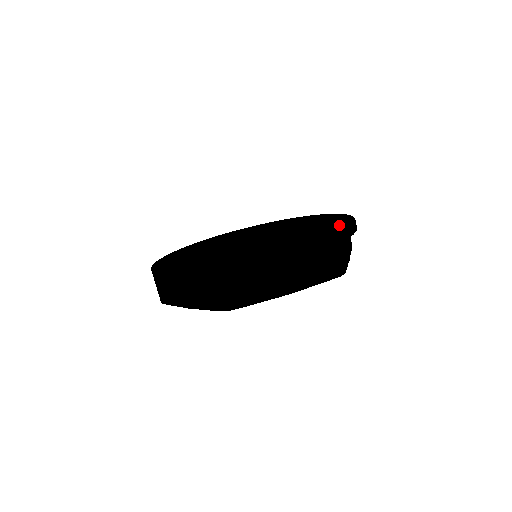
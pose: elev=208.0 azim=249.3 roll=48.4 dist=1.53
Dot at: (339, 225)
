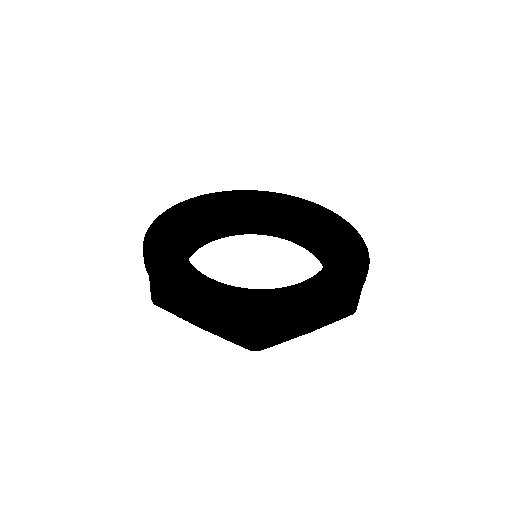
Dot at: (354, 252)
